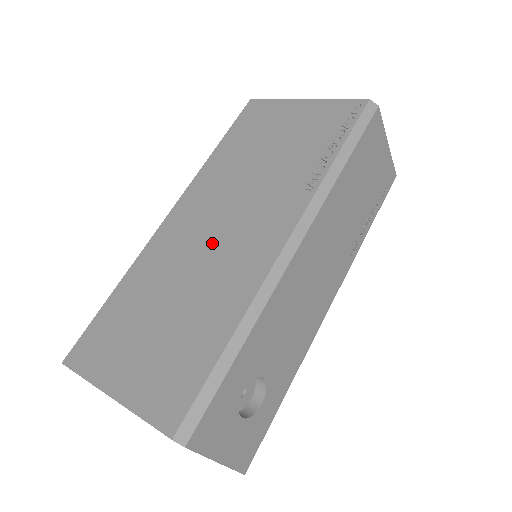
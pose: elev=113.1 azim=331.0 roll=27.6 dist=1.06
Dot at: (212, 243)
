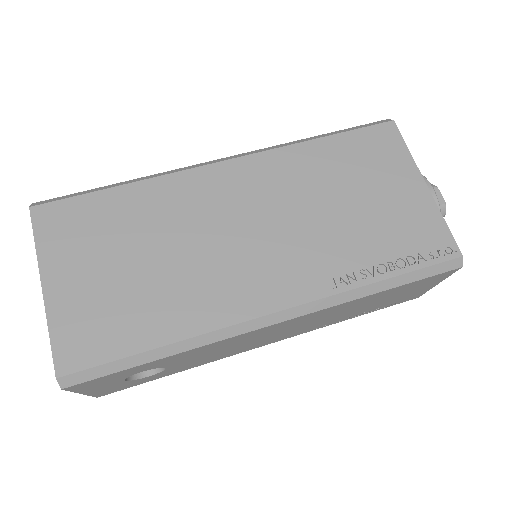
Dot at: (227, 240)
